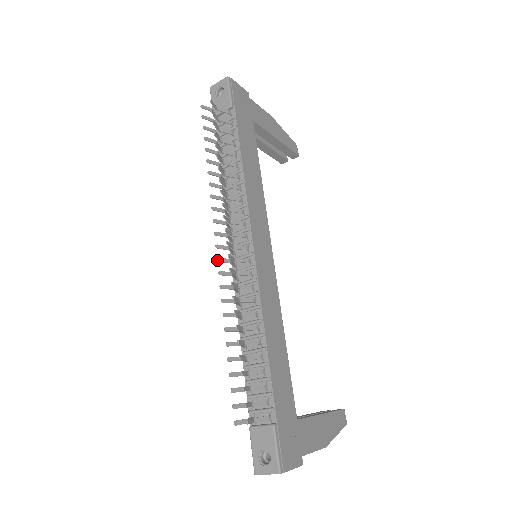
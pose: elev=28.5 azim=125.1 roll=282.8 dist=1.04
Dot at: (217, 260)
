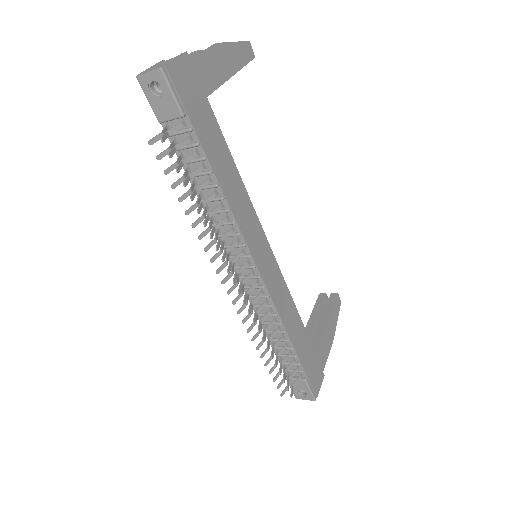
Dot at: (233, 304)
